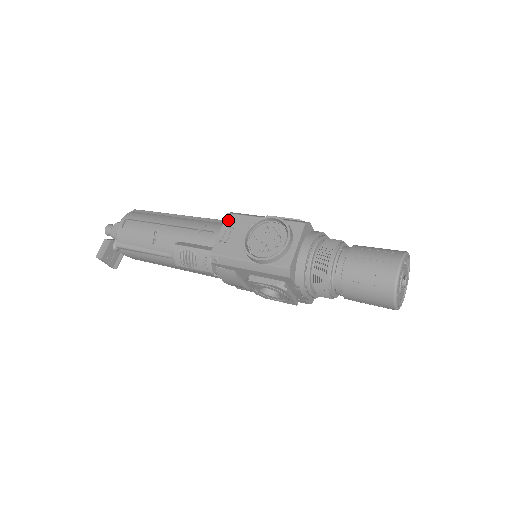
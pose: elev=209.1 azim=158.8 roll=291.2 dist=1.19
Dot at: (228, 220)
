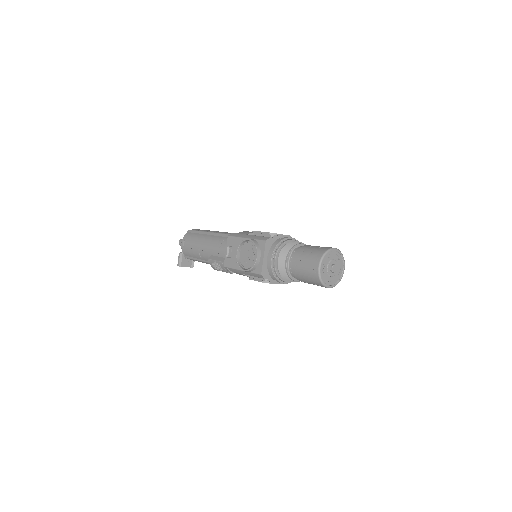
Dot at: (229, 241)
